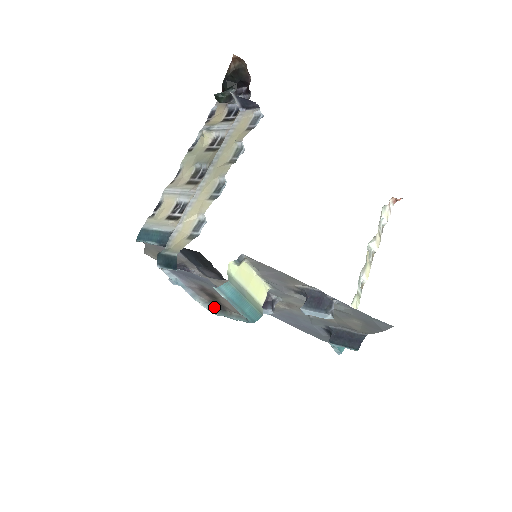
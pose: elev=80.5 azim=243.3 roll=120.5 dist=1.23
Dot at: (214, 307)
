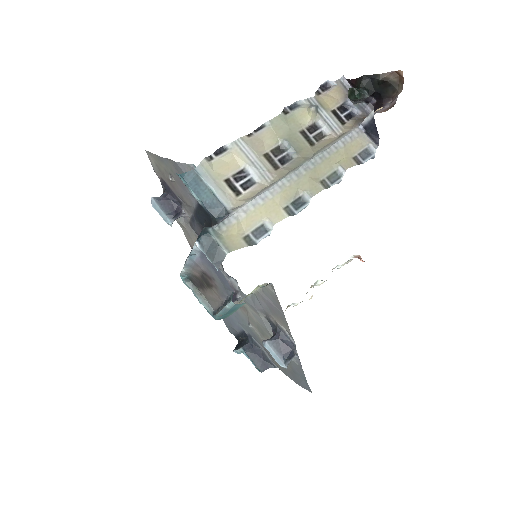
Dot at: (189, 277)
